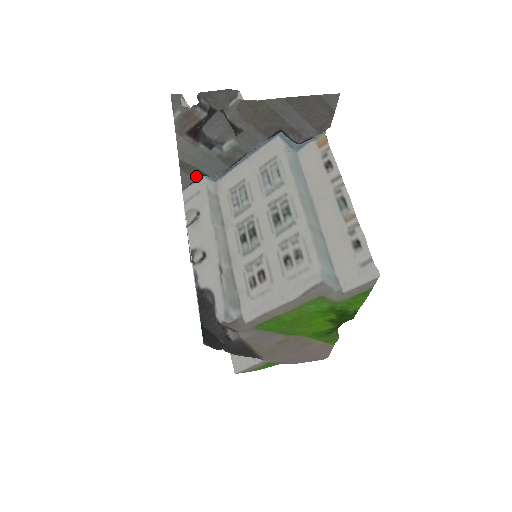
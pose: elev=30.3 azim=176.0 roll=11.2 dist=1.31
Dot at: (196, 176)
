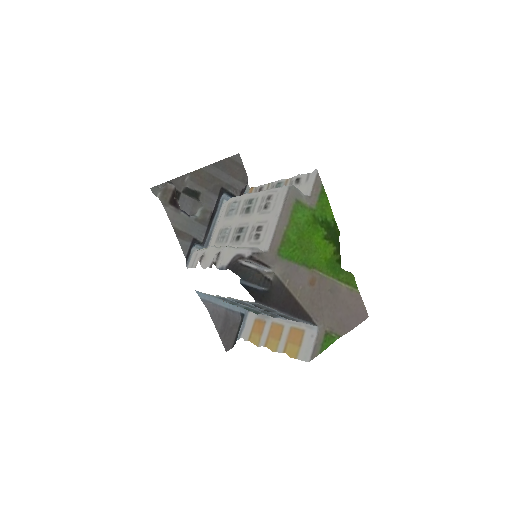
Dot at: (189, 241)
